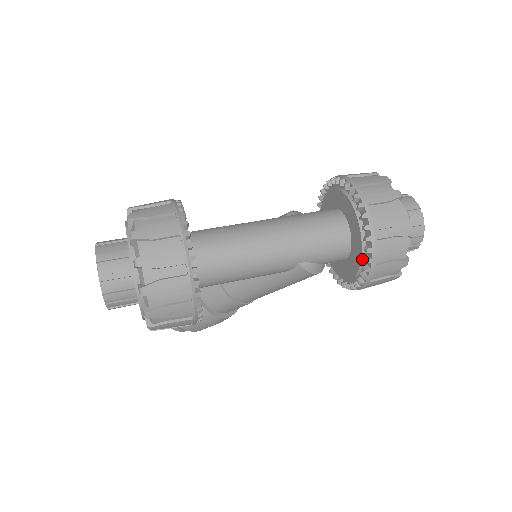
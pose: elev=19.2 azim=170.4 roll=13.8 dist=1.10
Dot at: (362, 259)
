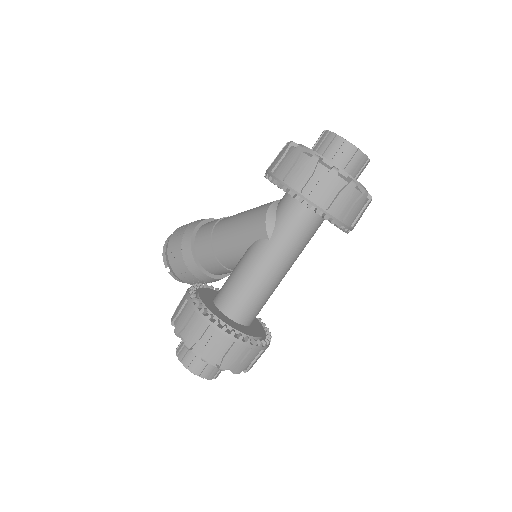
Dot at: occluded
